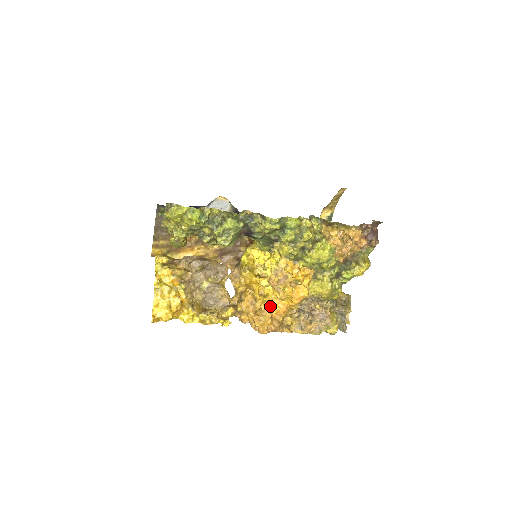
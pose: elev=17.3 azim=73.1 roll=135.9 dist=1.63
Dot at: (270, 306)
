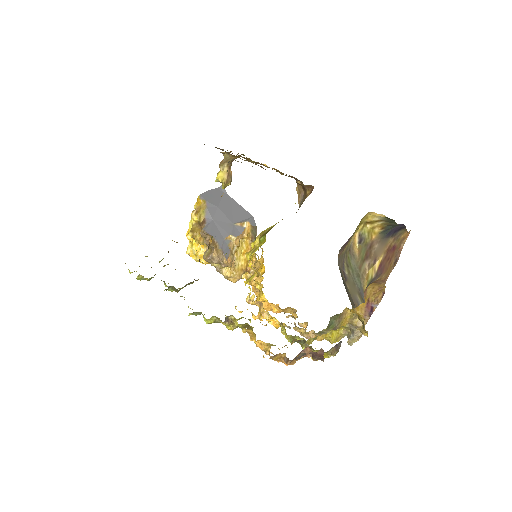
Dot at: (266, 302)
